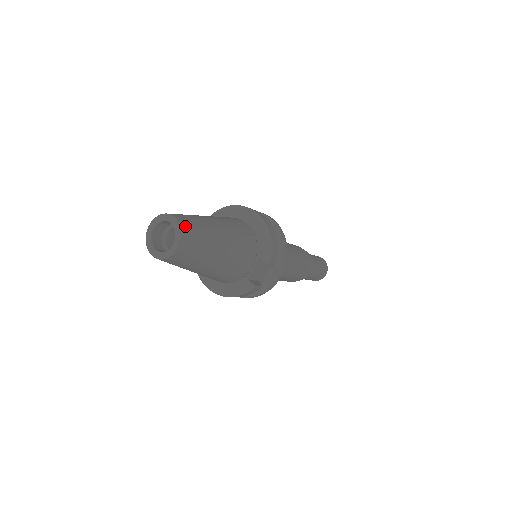
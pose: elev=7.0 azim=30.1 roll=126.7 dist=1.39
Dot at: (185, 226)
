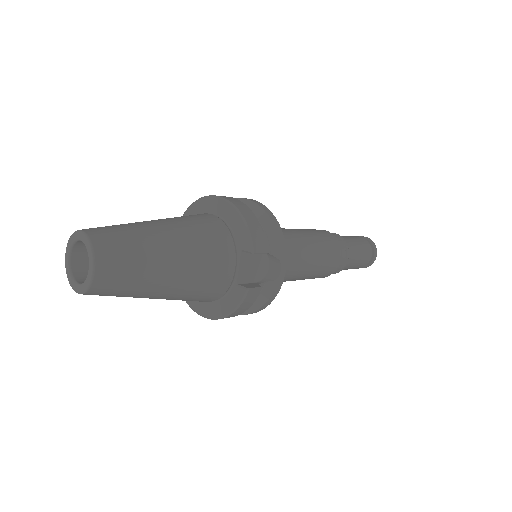
Dot at: (98, 237)
